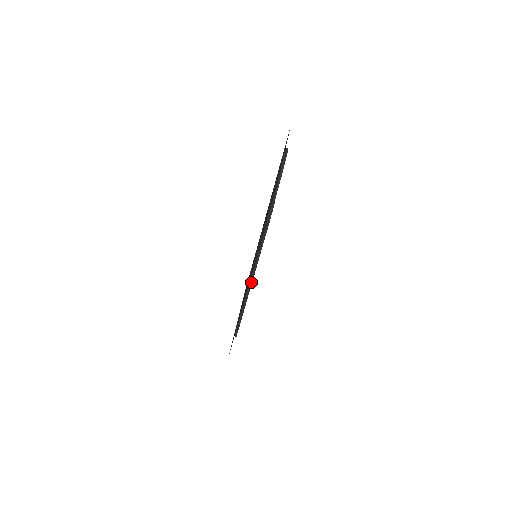
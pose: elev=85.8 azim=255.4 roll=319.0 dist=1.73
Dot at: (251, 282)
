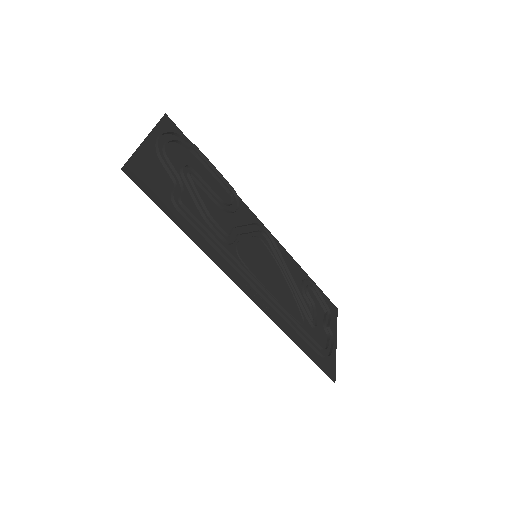
Dot at: (253, 286)
